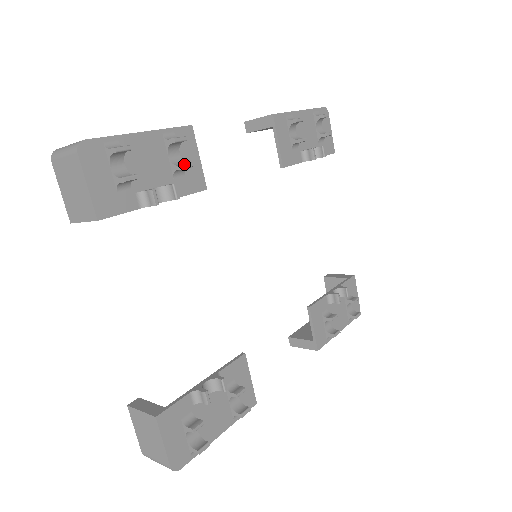
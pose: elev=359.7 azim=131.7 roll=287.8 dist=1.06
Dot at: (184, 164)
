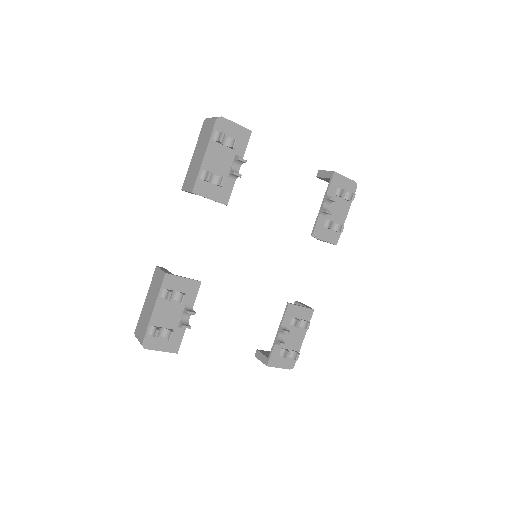
Dot at: (182, 301)
